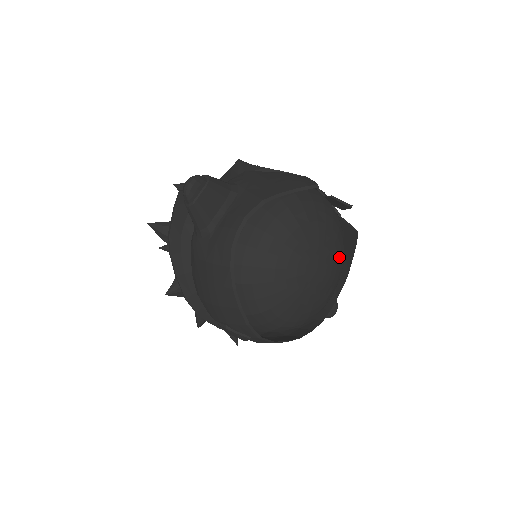
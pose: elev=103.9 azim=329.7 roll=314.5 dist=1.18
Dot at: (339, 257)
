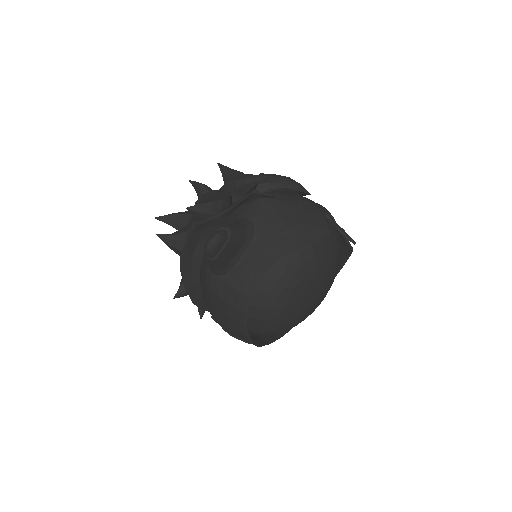
Dot at: (334, 278)
